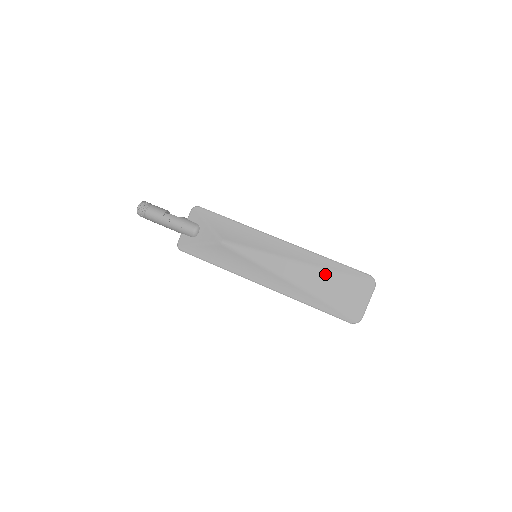
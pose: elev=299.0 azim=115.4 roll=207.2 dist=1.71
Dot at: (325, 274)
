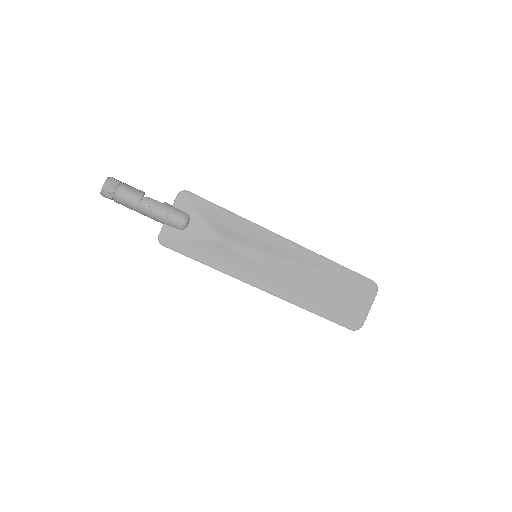
Dot at: (331, 279)
